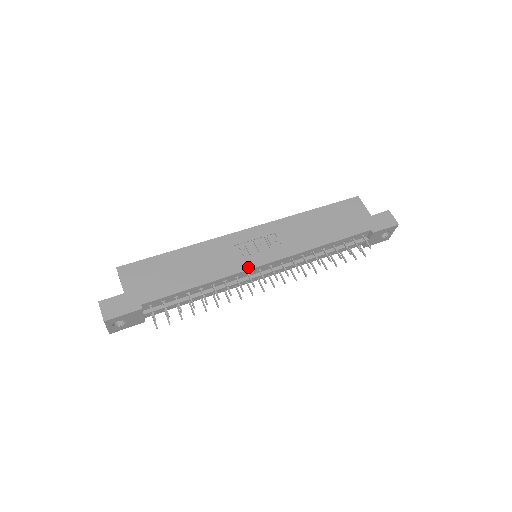
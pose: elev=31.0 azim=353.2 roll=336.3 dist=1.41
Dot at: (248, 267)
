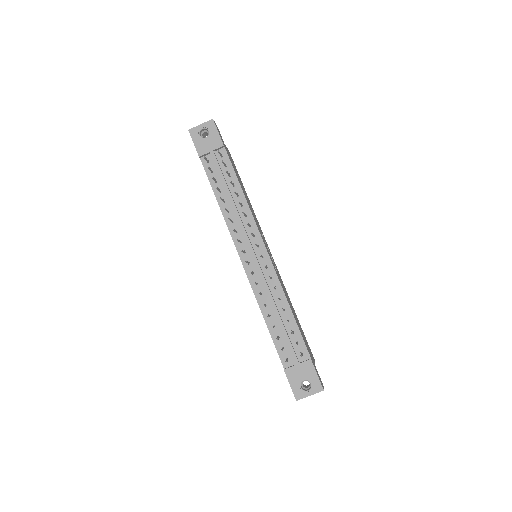
Dot at: occluded
